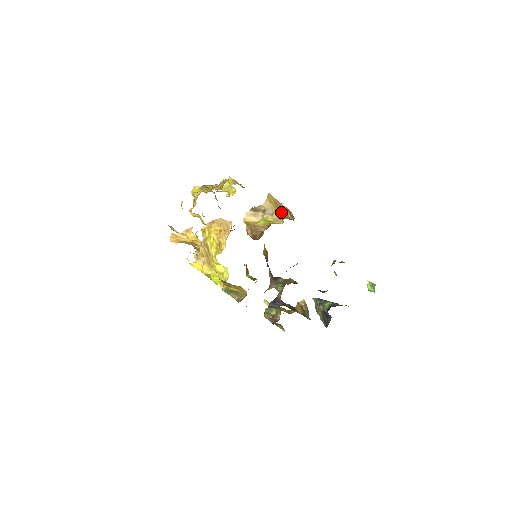
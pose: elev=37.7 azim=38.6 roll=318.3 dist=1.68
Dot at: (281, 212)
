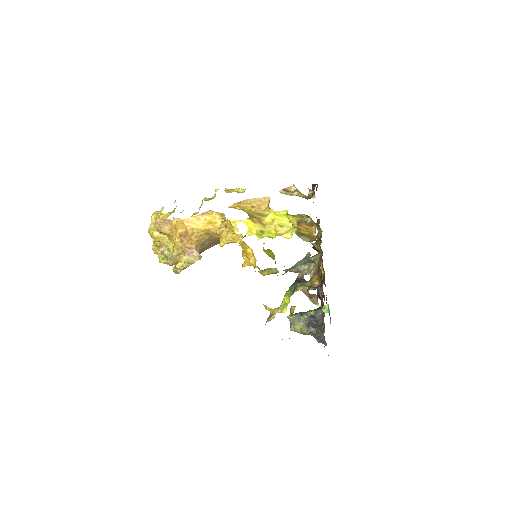
Dot at: occluded
